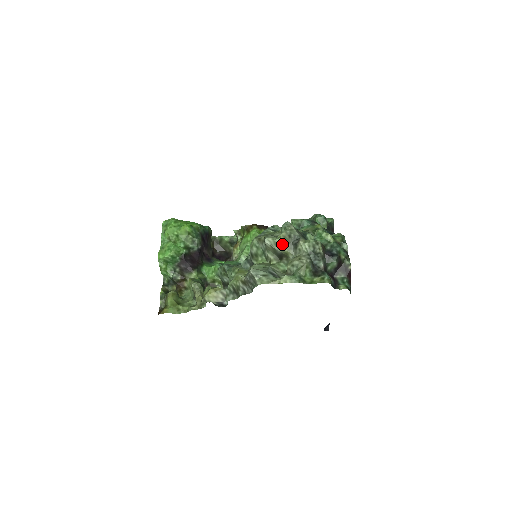
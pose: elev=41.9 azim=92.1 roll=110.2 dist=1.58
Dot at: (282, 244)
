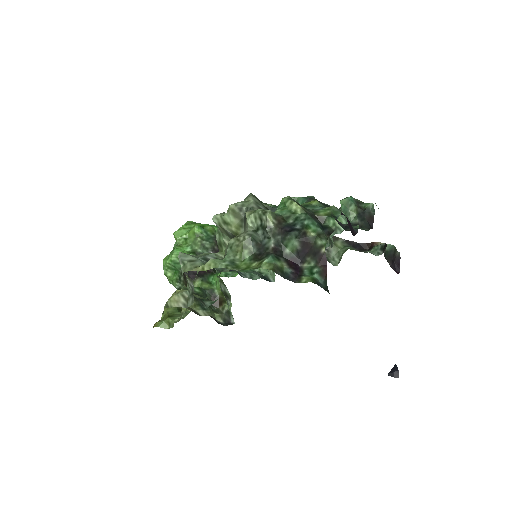
Dot at: (230, 221)
